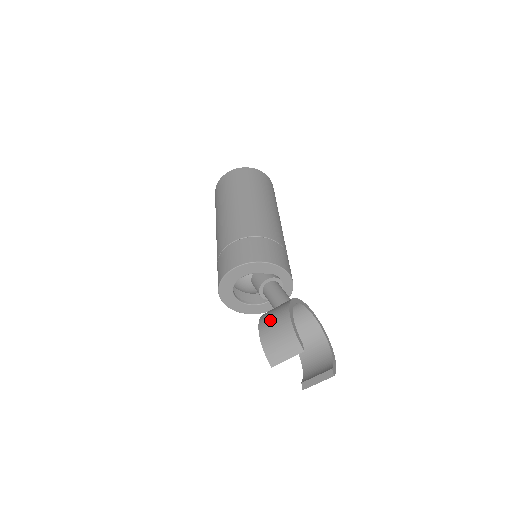
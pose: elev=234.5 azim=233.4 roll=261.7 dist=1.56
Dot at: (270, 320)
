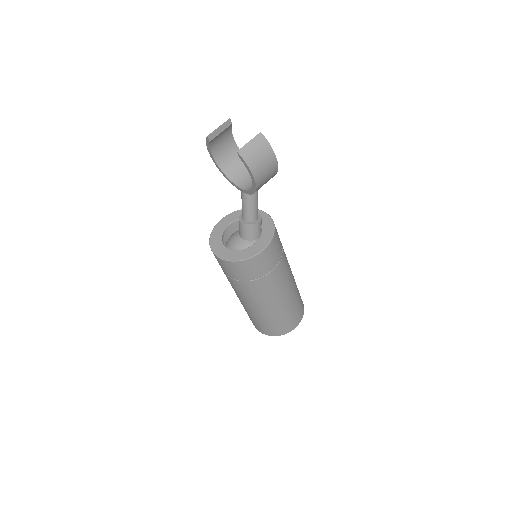
Dot at: occluded
